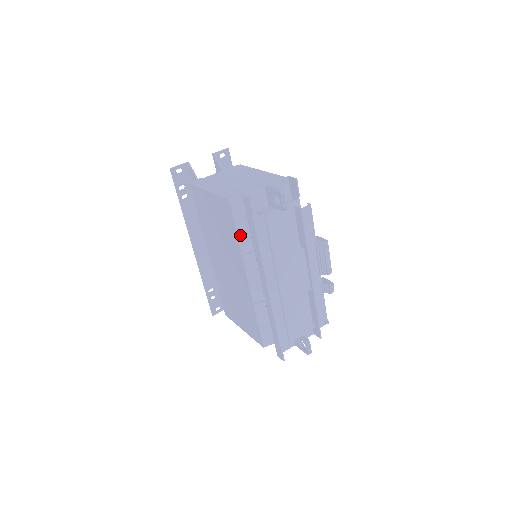
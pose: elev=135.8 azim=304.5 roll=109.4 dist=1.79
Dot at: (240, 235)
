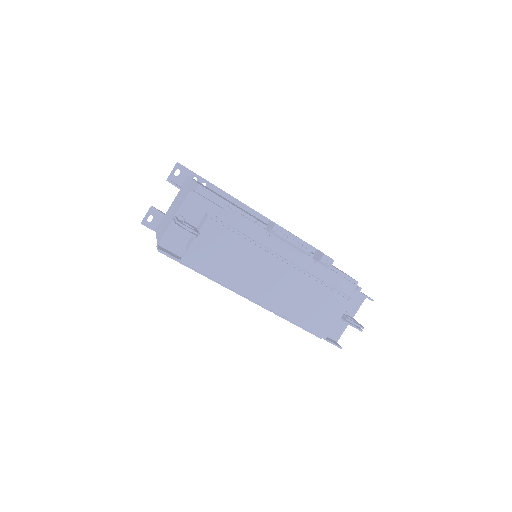
Dot at: occluded
